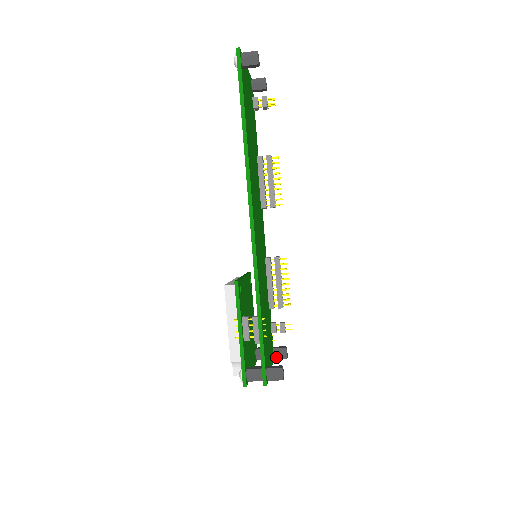
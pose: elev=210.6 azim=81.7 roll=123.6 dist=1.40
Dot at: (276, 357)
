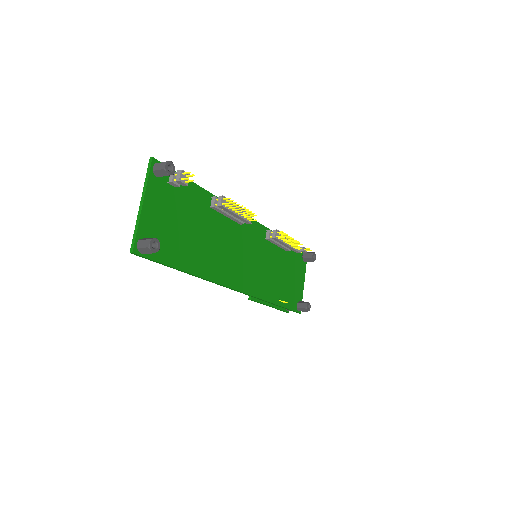
Dot at: (307, 261)
